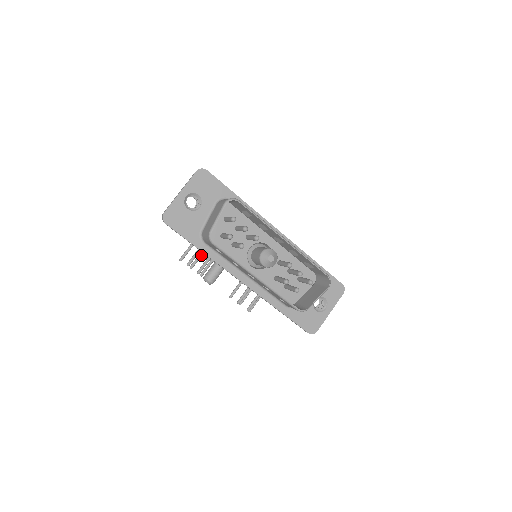
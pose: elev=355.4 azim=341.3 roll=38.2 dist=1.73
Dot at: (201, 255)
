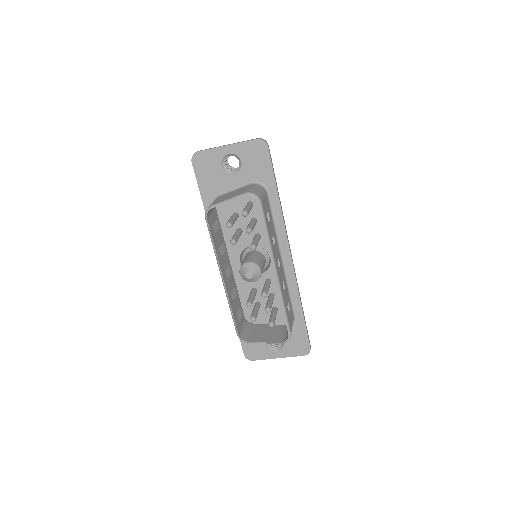
Dot at: occluded
